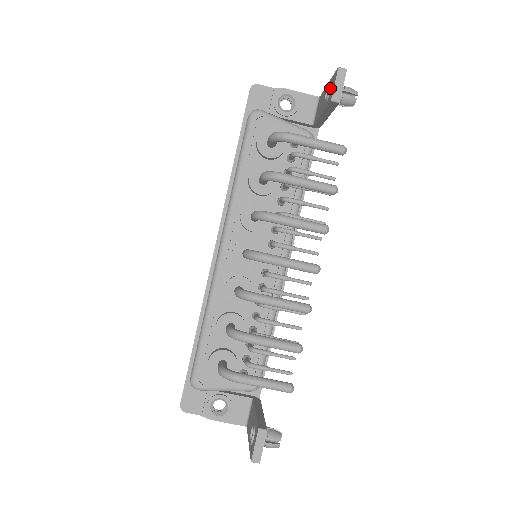
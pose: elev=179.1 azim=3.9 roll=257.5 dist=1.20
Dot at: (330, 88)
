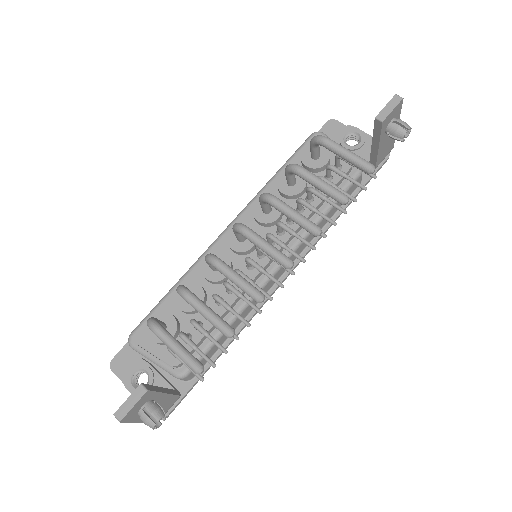
Dot at: occluded
